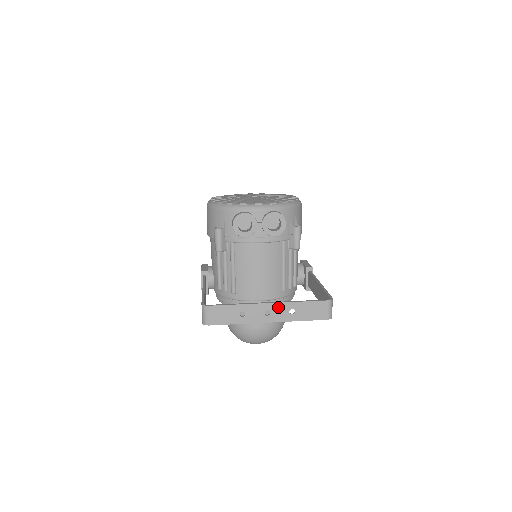
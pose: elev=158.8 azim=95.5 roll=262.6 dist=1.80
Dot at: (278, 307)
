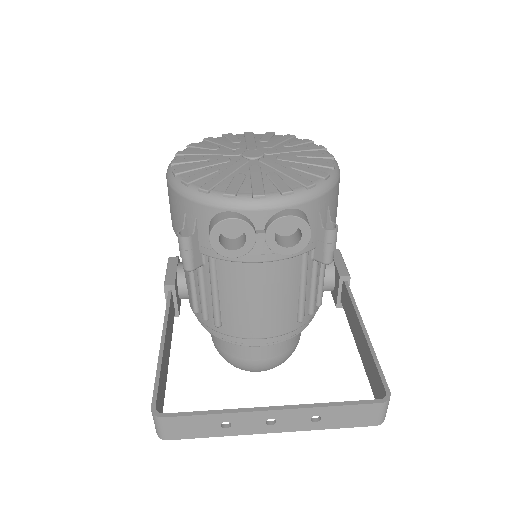
Dot at: (290, 414)
